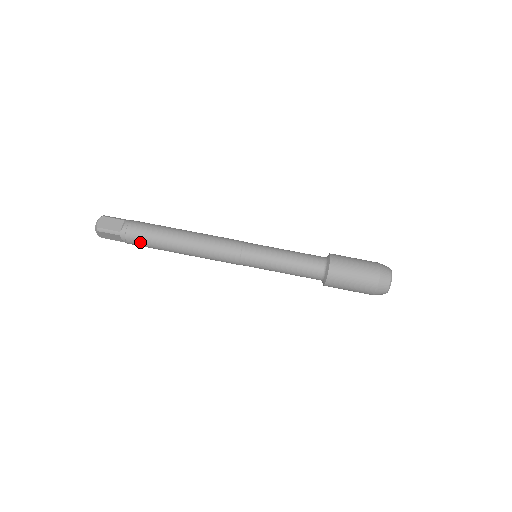
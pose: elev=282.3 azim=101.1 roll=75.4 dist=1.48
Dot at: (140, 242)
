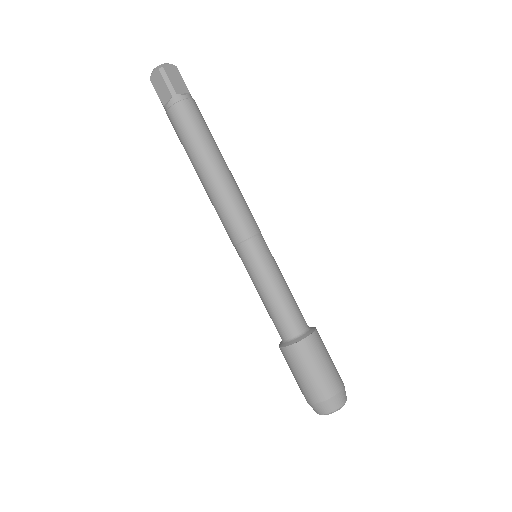
Dot at: occluded
